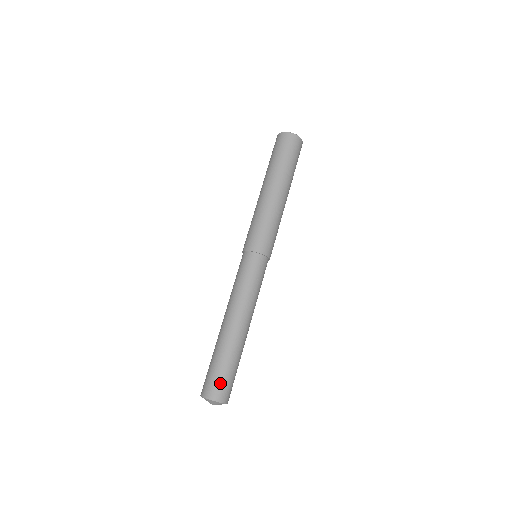
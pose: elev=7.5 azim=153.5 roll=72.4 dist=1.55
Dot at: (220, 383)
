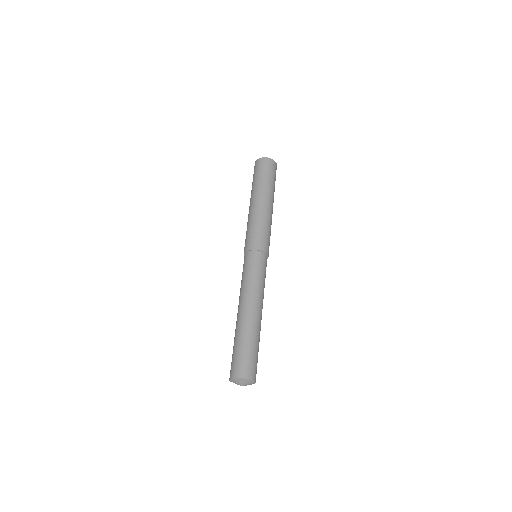
Dot at: (256, 365)
